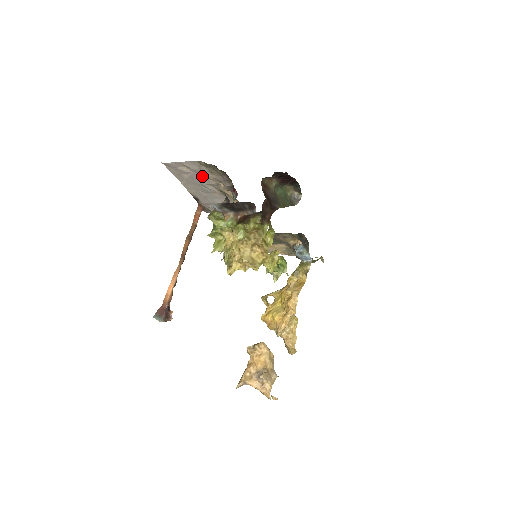
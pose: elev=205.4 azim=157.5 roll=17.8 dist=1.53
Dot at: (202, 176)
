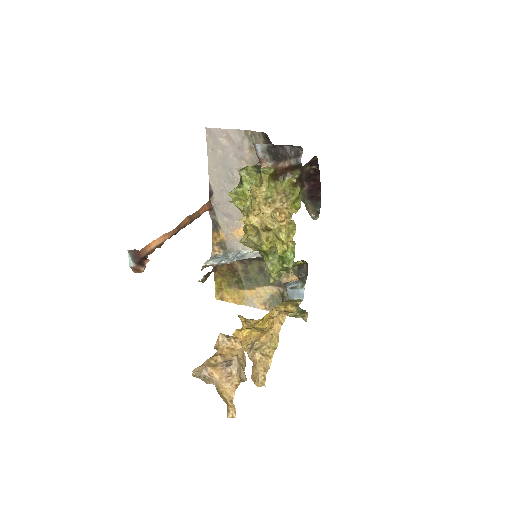
Dot at: (237, 155)
